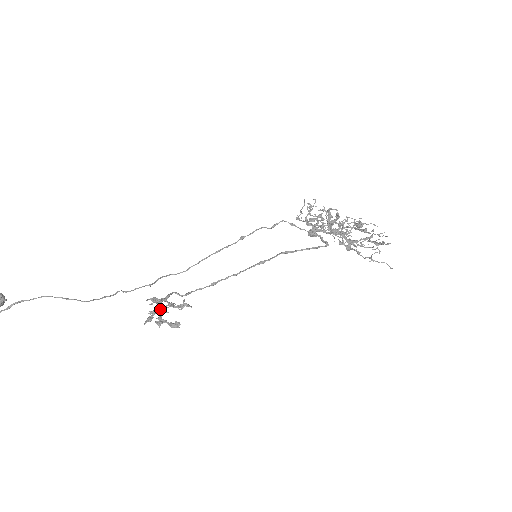
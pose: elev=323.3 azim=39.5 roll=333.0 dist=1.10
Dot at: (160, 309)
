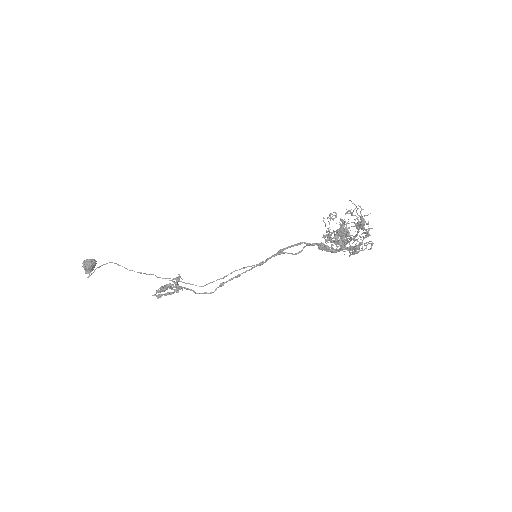
Dot at: (167, 286)
